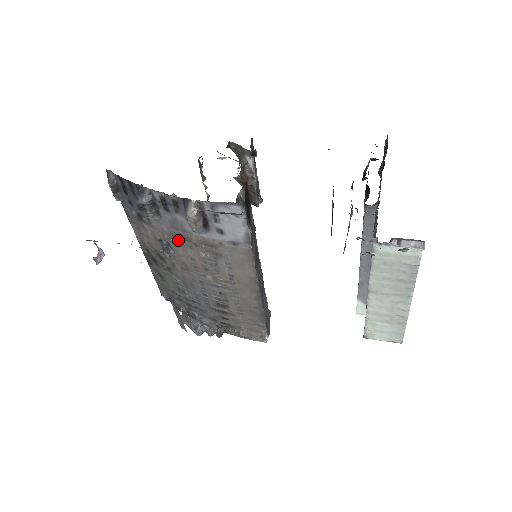
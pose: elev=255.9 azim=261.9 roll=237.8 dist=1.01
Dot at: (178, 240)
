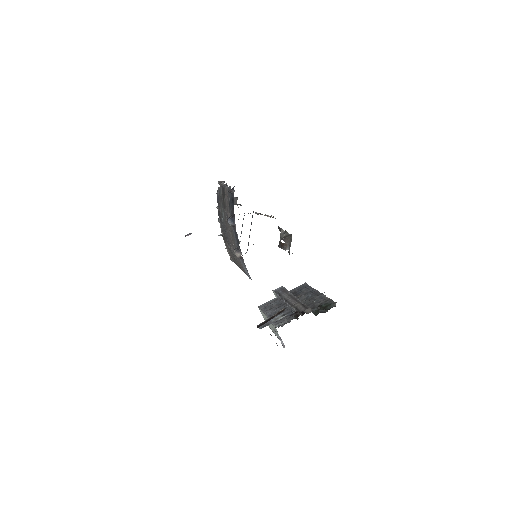
Dot at: (231, 231)
